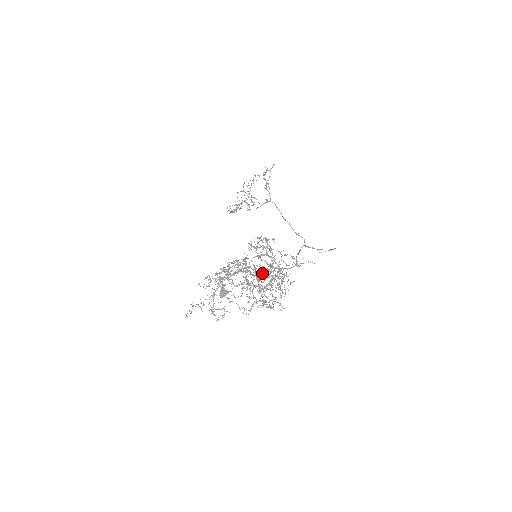
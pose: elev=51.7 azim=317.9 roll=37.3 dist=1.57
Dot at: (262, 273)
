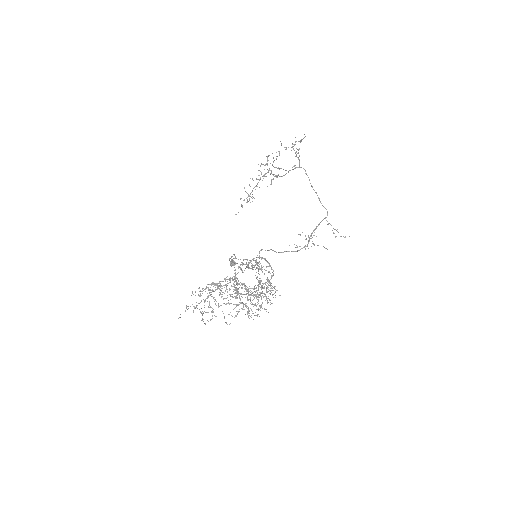
Dot at: occluded
